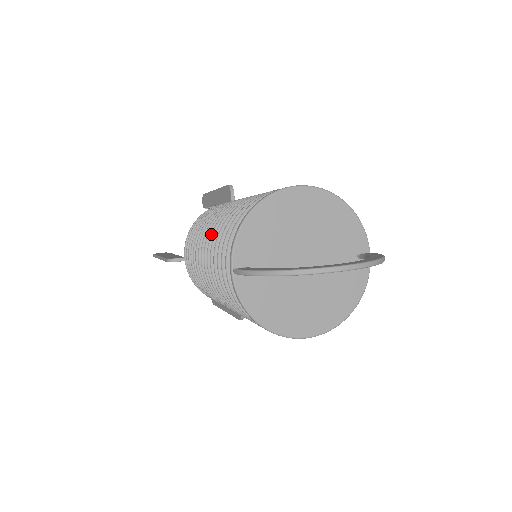
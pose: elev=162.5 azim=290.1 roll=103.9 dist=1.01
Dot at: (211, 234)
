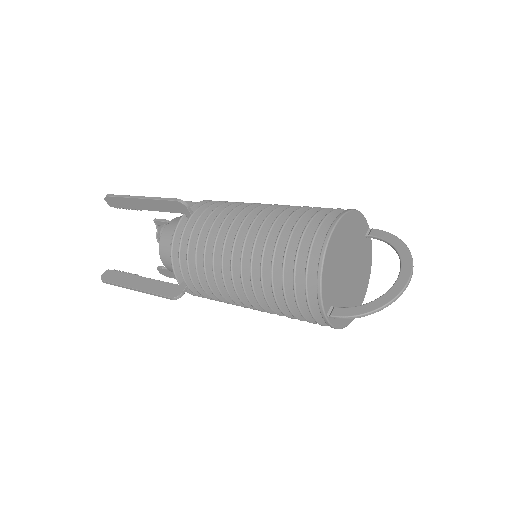
Dot at: (251, 281)
